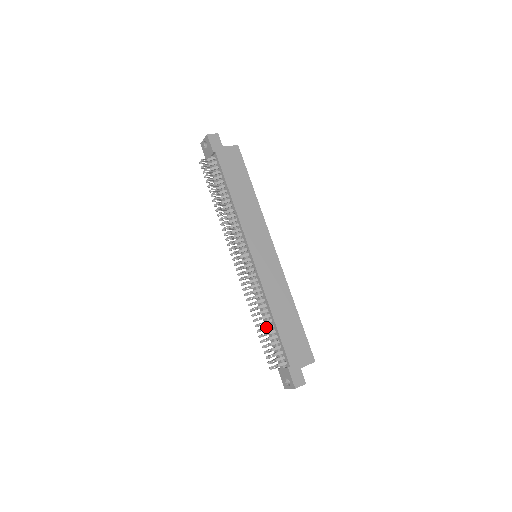
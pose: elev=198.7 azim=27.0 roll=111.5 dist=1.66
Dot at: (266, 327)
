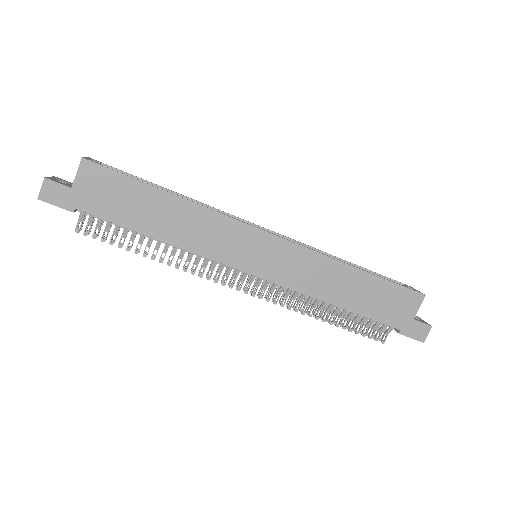
Dot at: (340, 316)
